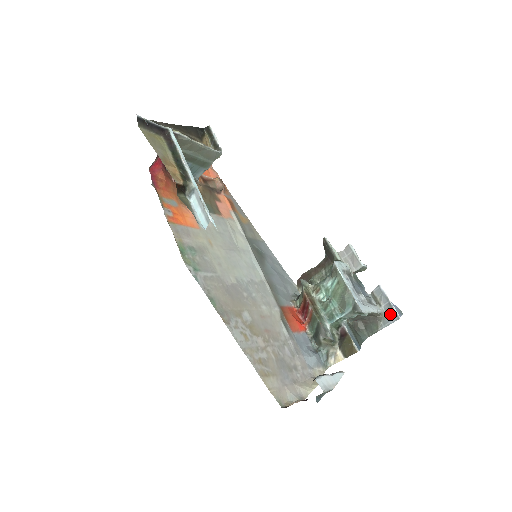
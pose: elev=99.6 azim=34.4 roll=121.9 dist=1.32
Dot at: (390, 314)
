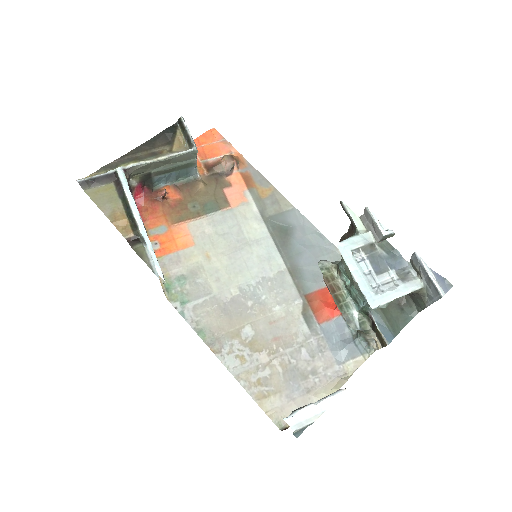
Dot at: (432, 290)
